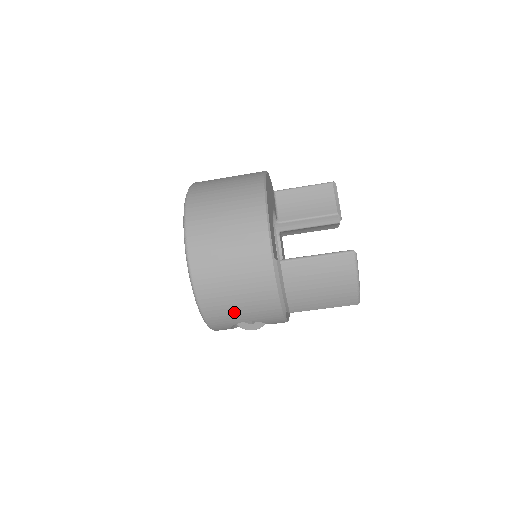
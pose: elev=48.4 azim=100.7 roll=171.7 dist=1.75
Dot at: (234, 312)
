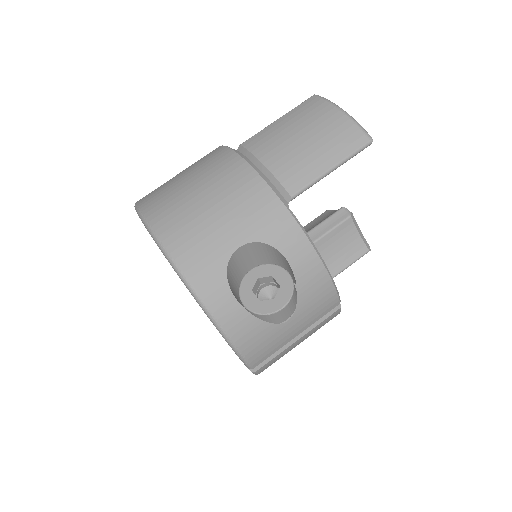
Dot at: (211, 228)
